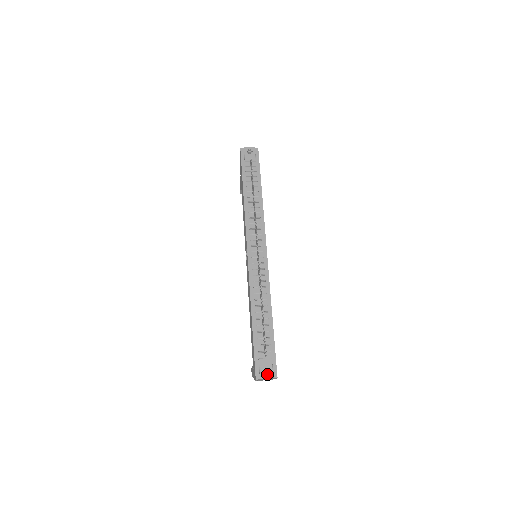
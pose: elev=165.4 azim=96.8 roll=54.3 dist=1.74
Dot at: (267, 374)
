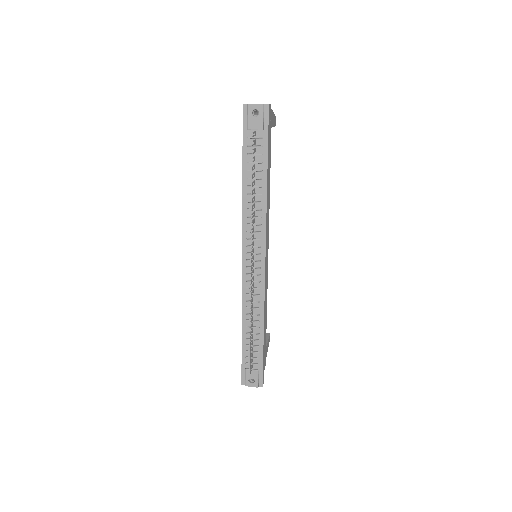
Dot at: (252, 383)
